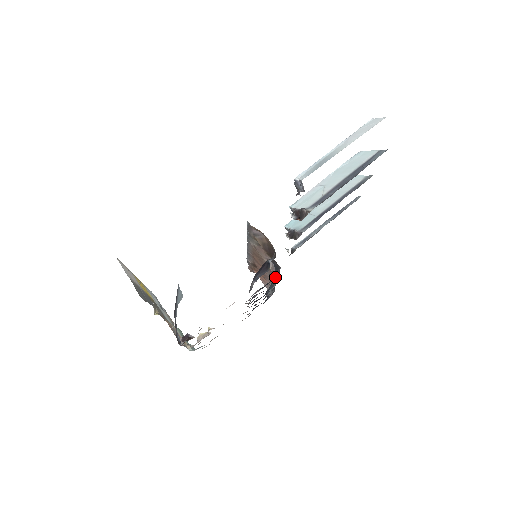
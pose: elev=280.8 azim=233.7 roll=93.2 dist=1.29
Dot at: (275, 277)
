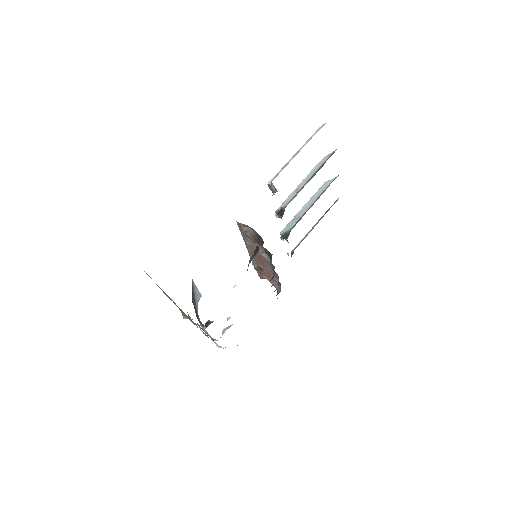
Dot at: occluded
